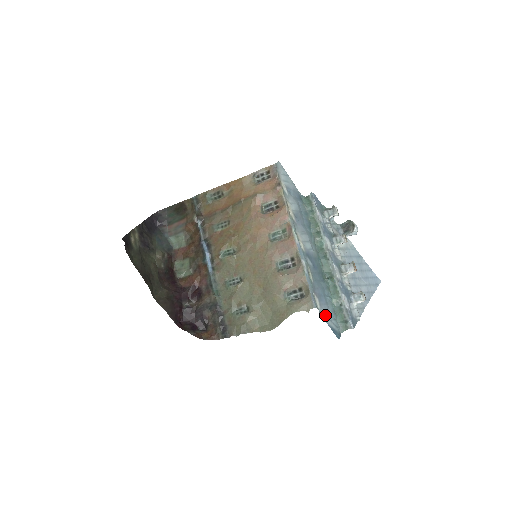
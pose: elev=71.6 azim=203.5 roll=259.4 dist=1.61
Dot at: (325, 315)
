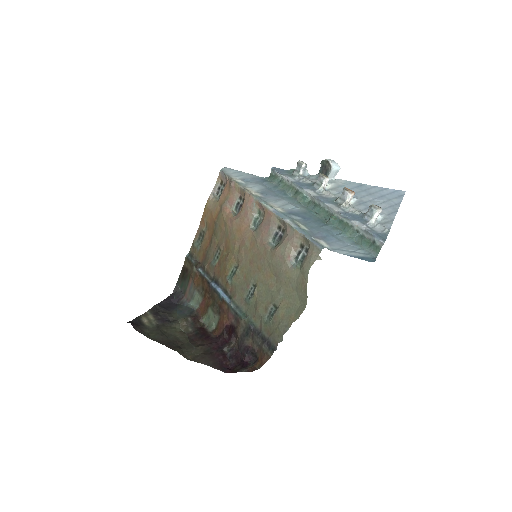
Dot at: (341, 250)
